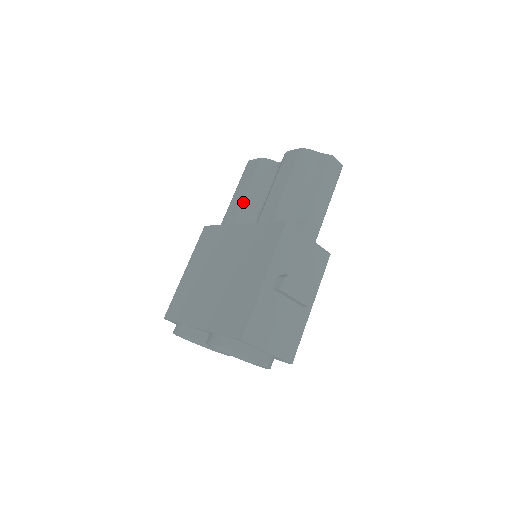
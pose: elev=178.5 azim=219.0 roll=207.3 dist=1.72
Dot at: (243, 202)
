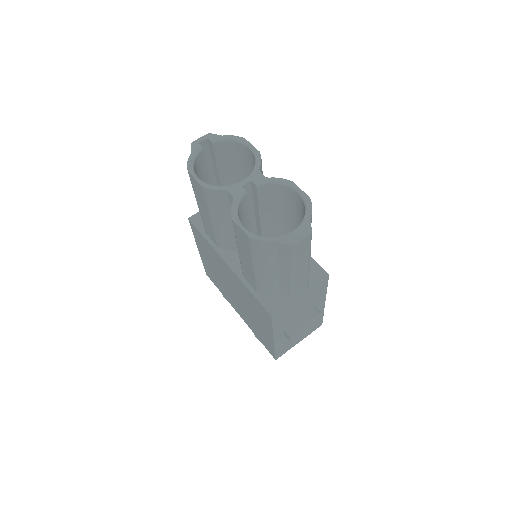
Dot at: (214, 229)
